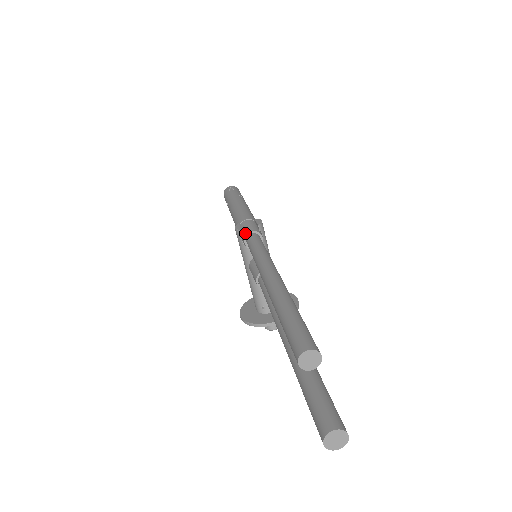
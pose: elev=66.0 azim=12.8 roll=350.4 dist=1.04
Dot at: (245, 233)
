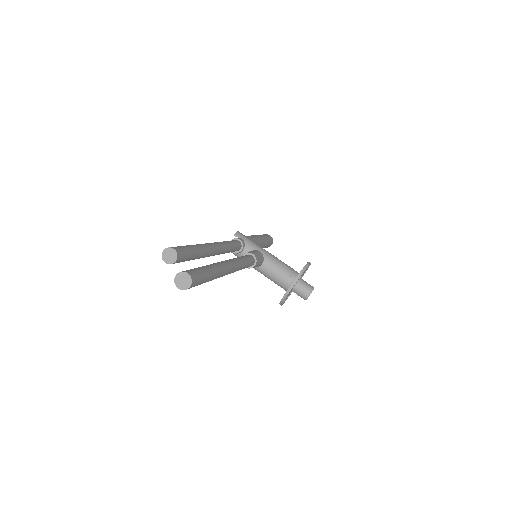
Dot at: occluded
